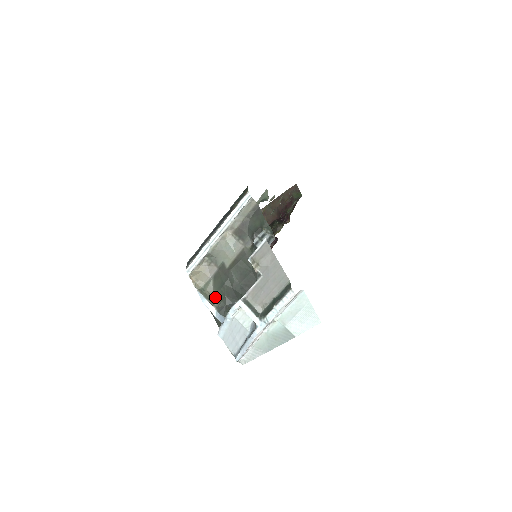
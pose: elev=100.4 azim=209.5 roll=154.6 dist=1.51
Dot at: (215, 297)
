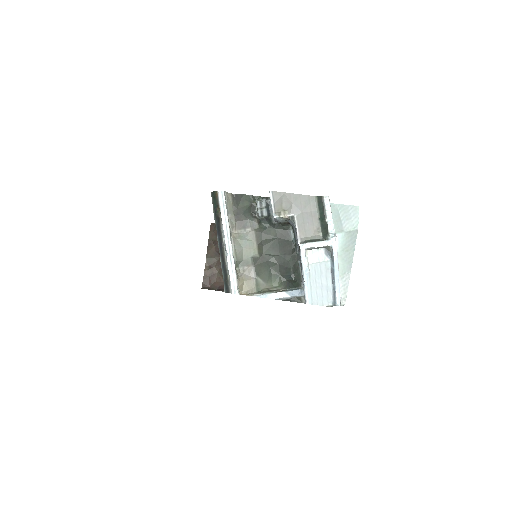
Dot at: (273, 286)
